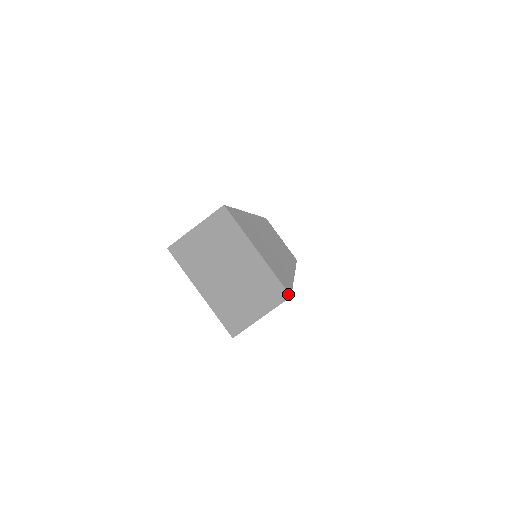
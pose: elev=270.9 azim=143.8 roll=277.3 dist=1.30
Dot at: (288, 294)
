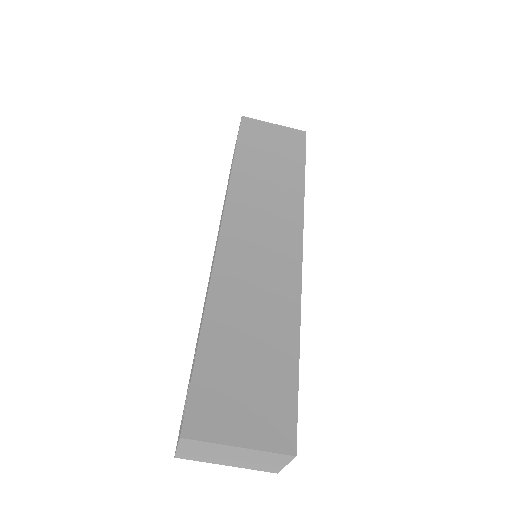
Dot at: (292, 456)
